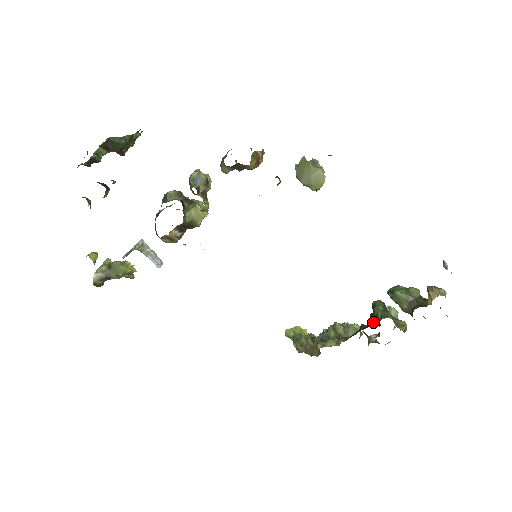
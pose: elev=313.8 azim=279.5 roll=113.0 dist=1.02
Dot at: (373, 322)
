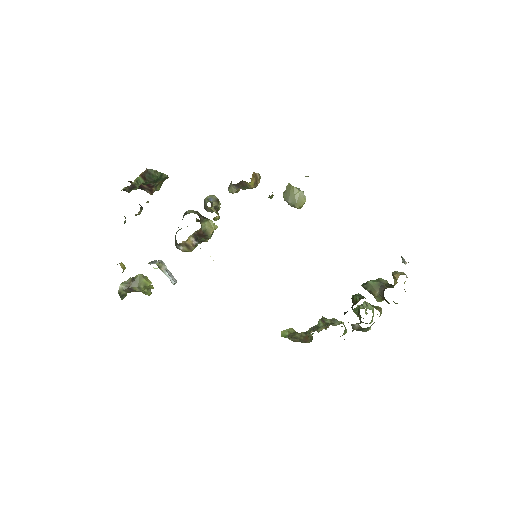
Dot at: (353, 305)
